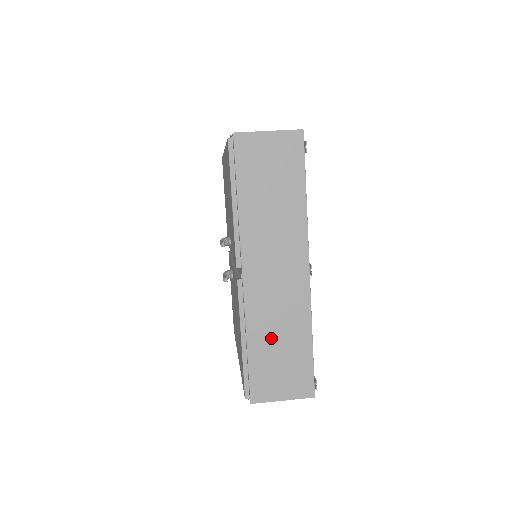
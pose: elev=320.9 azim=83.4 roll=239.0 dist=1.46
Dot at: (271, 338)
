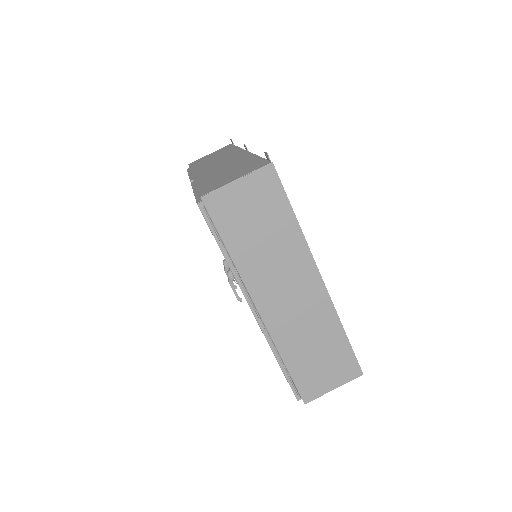
Dot at: occluded
